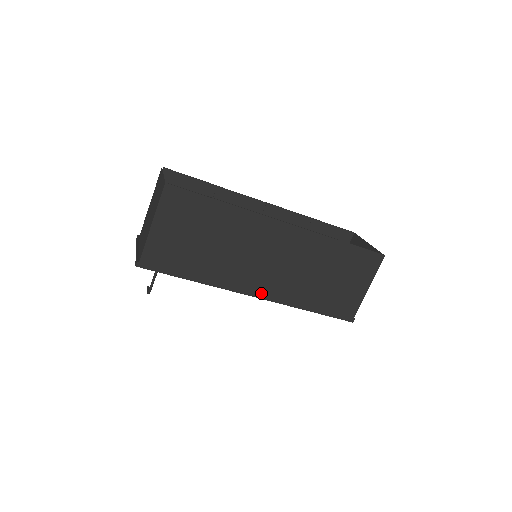
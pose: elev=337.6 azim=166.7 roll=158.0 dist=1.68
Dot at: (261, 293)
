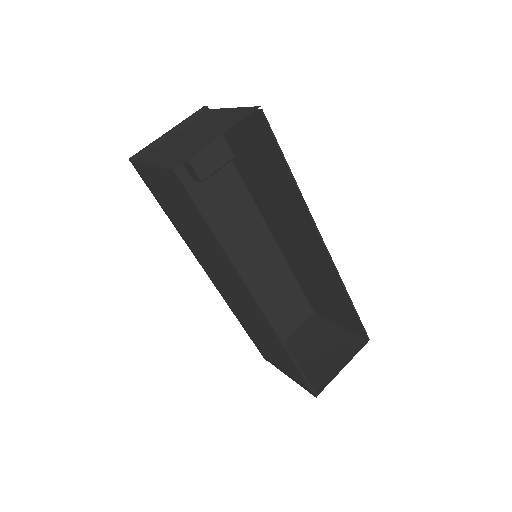
Dot at: (214, 281)
